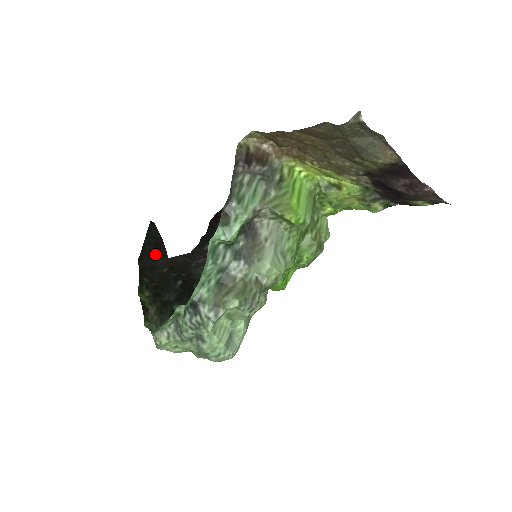
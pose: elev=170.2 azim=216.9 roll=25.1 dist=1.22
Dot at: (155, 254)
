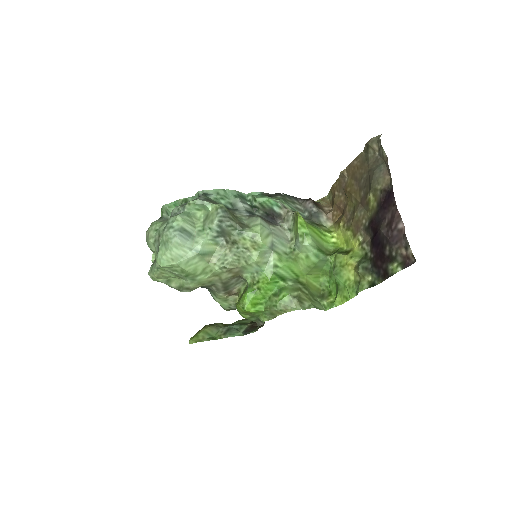
Dot at: occluded
